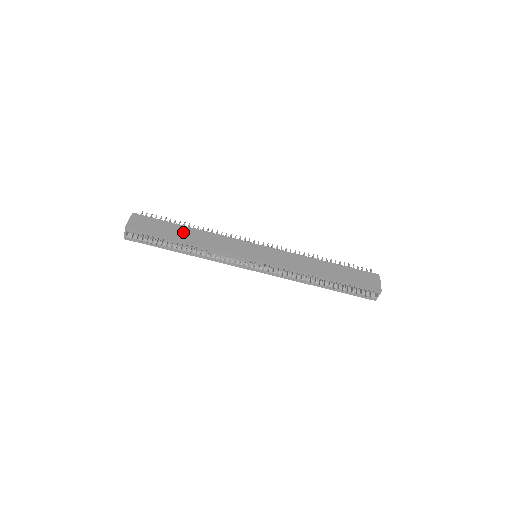
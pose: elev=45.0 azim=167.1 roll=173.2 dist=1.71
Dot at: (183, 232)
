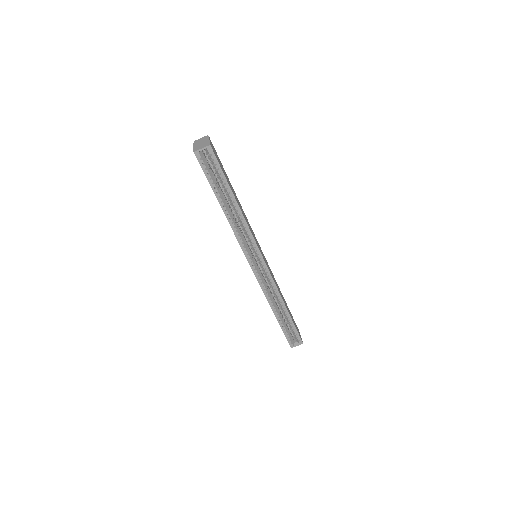
Dot at: occluded
